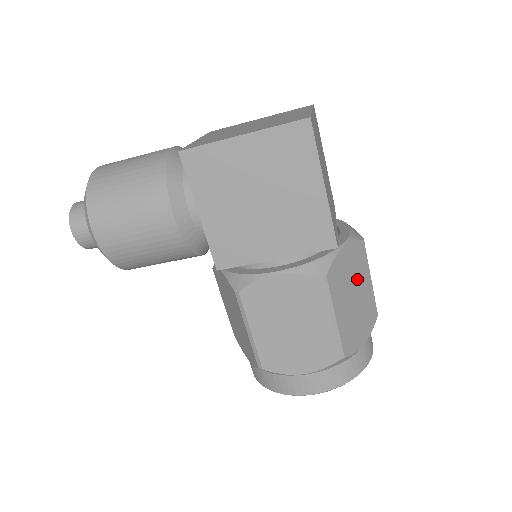
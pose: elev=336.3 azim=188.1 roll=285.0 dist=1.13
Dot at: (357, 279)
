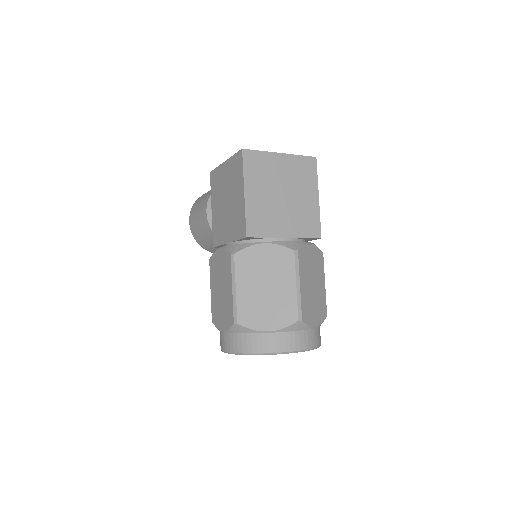
Dot at: (274, 275)
